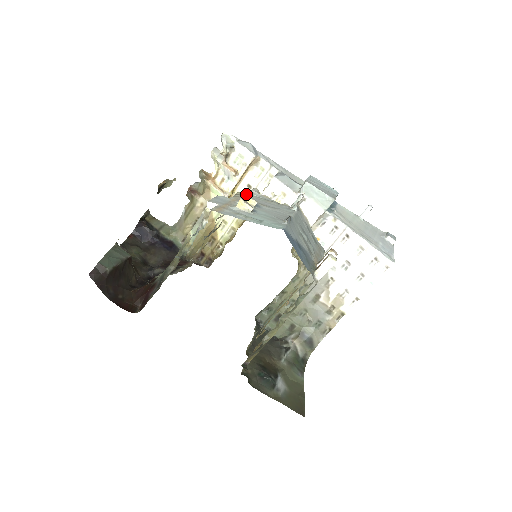
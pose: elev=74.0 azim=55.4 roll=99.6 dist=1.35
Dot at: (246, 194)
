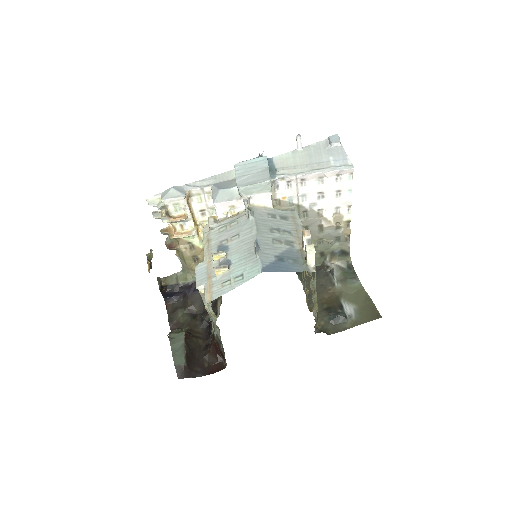
Dot at: (212, 255)
